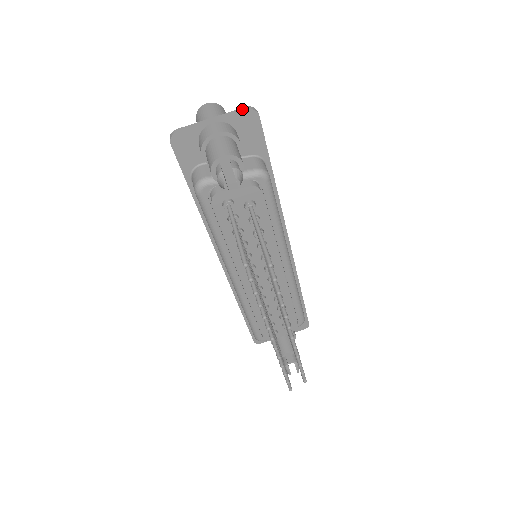
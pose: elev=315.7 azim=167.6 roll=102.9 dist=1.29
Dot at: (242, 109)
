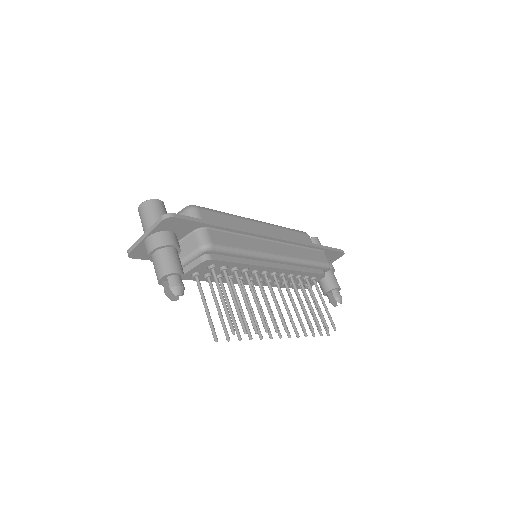
Dot at: (159, 221)
